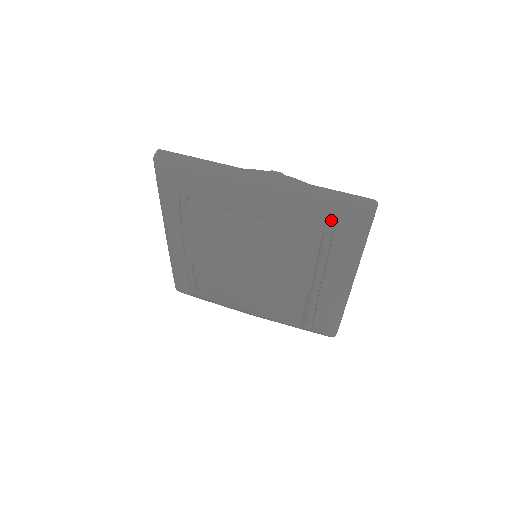
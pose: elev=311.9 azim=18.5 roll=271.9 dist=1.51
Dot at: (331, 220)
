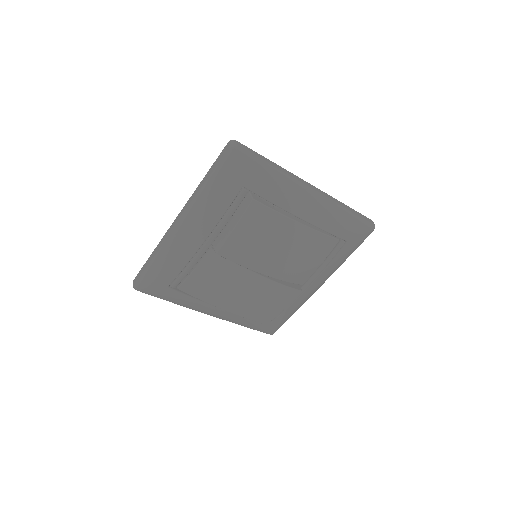
Dot at: (351, 231)
